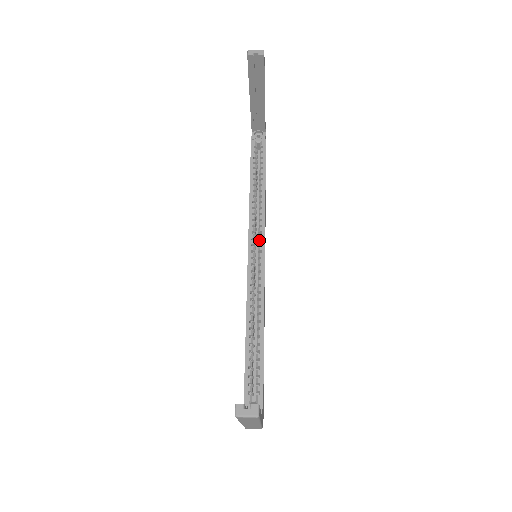
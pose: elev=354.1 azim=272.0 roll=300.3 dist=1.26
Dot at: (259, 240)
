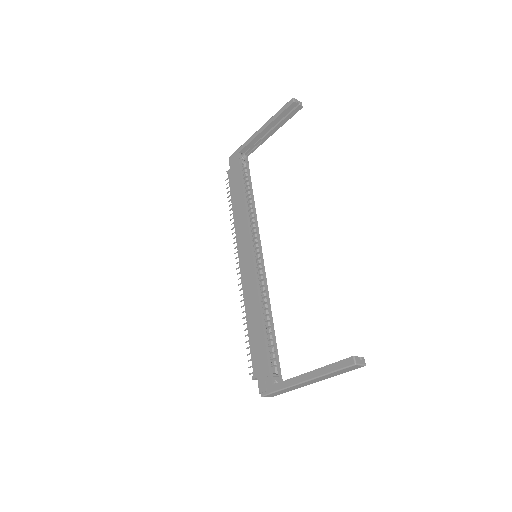
Dot at: (257, 244)
